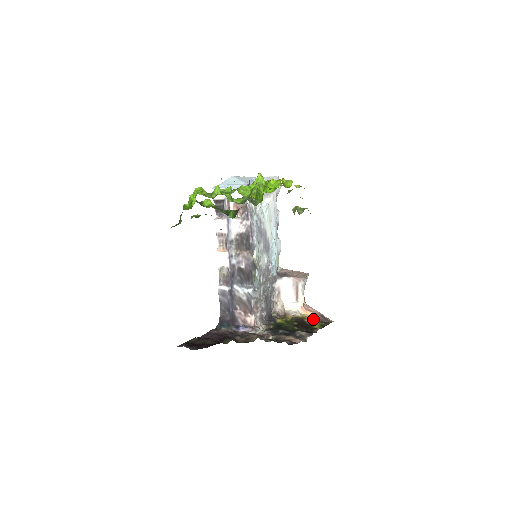
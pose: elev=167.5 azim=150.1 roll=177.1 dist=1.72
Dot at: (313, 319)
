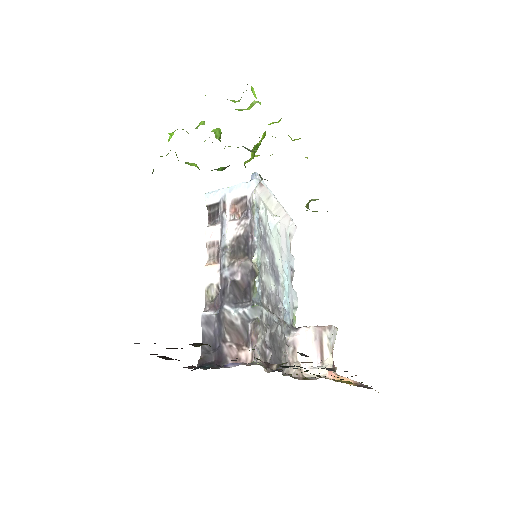
Dot at: (348, 381)
